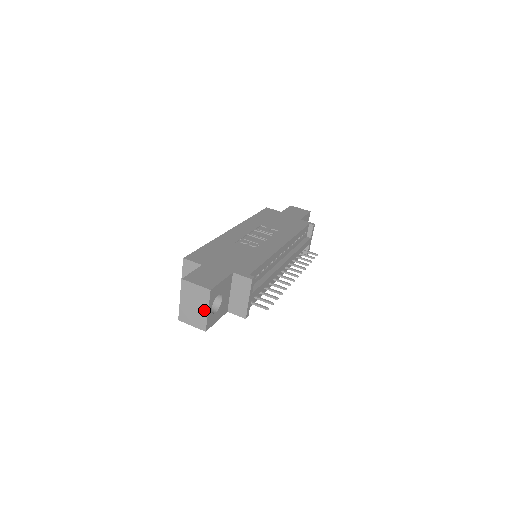
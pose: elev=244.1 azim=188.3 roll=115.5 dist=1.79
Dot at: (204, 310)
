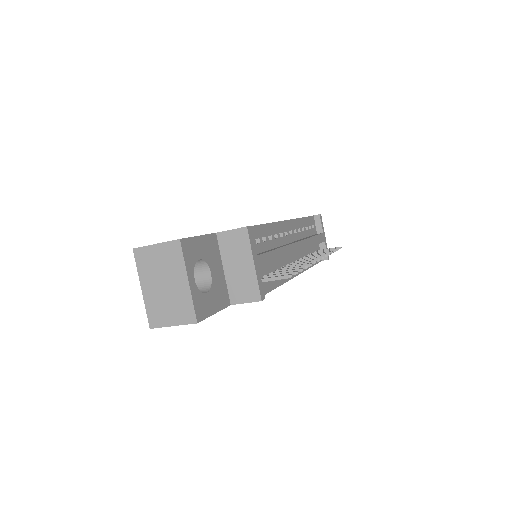
Dot at: (182, 283)
